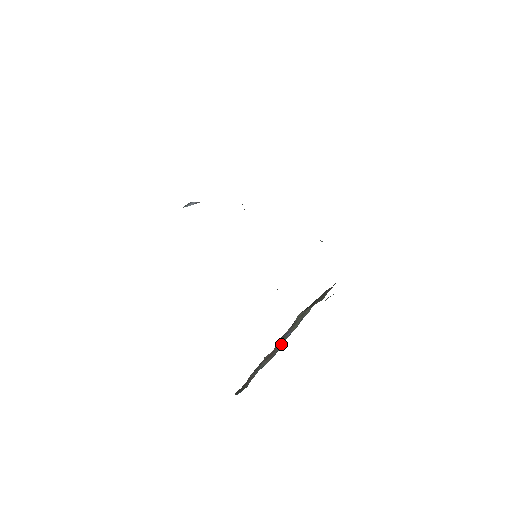
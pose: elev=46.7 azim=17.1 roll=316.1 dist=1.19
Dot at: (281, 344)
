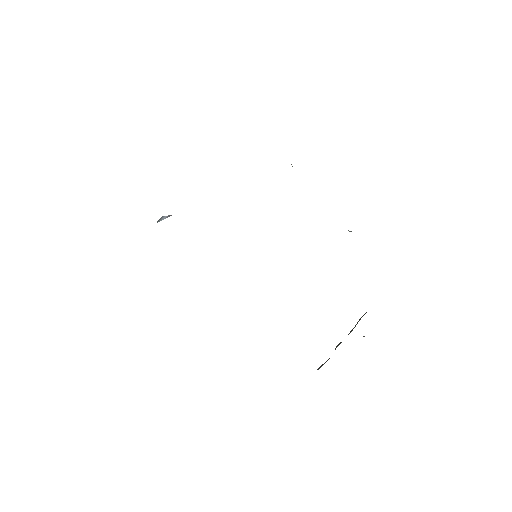
Dot at: occluded
